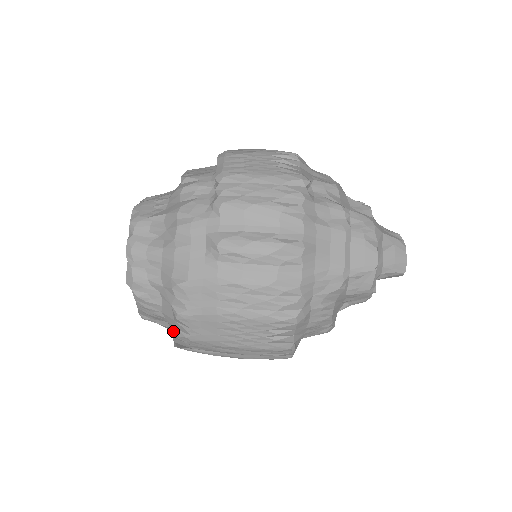
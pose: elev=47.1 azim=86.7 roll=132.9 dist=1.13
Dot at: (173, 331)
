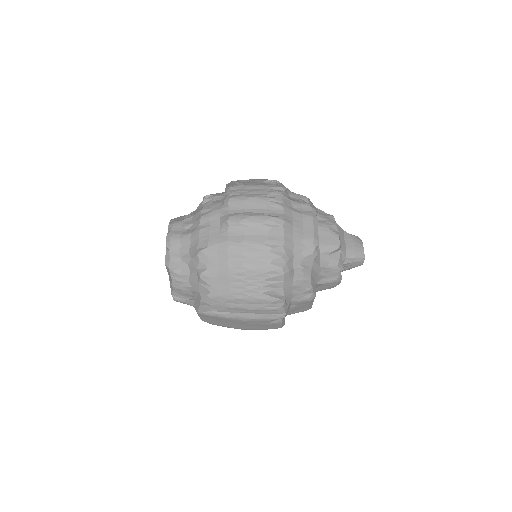
Dot at: (197, 299)
